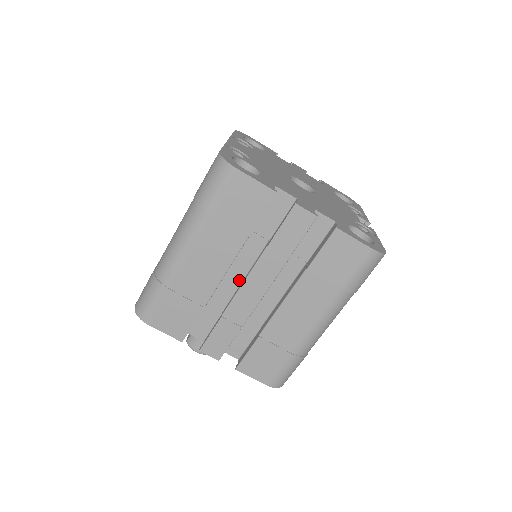
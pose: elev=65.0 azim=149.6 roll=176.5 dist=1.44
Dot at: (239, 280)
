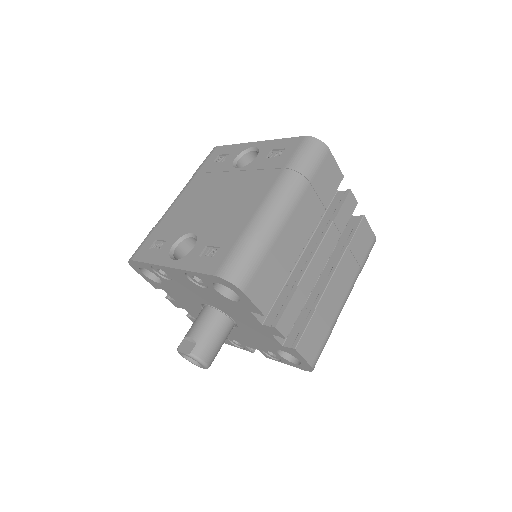
Dot at: occluded
